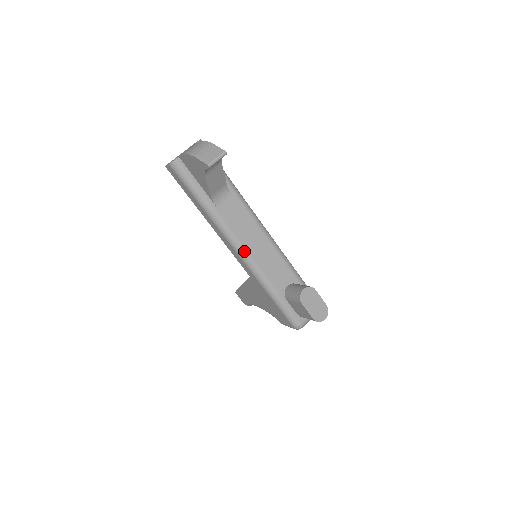
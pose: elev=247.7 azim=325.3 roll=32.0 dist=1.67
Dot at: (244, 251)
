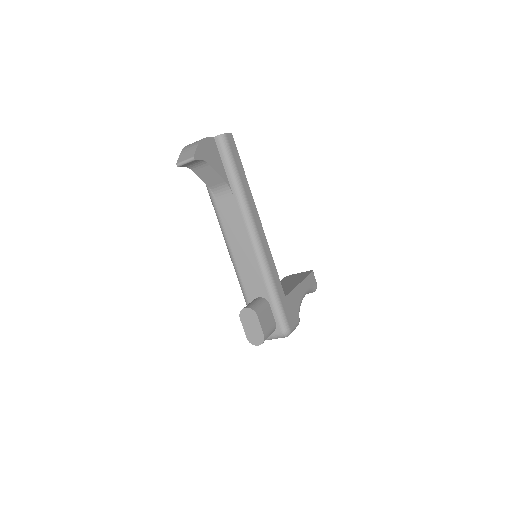
Dot at: (229, 246)
